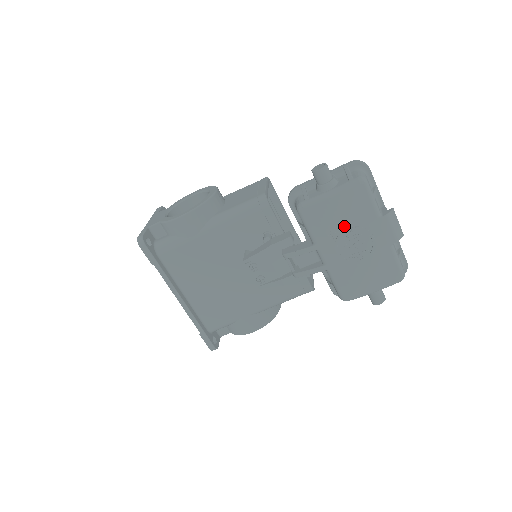
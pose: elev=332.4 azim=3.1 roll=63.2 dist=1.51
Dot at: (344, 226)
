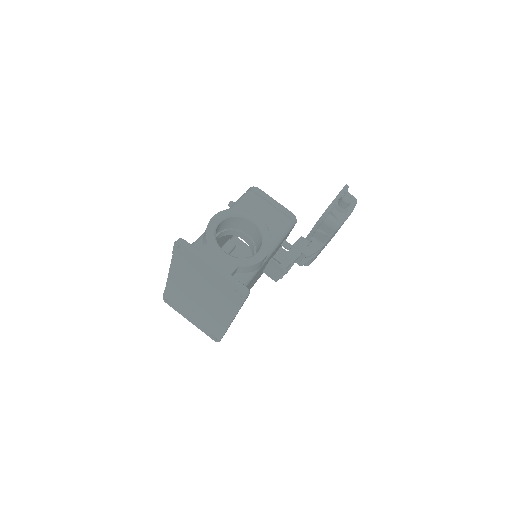
Dot at: occluded
